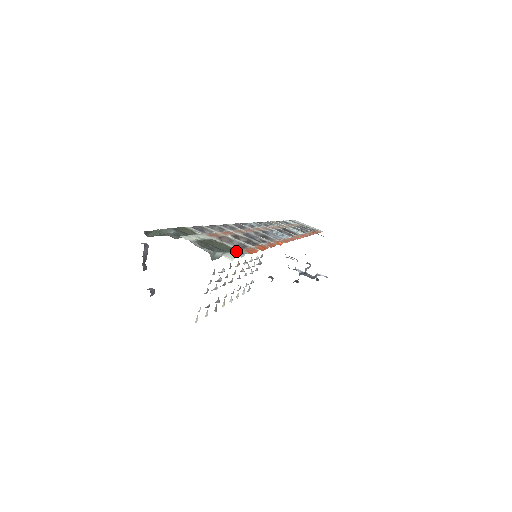
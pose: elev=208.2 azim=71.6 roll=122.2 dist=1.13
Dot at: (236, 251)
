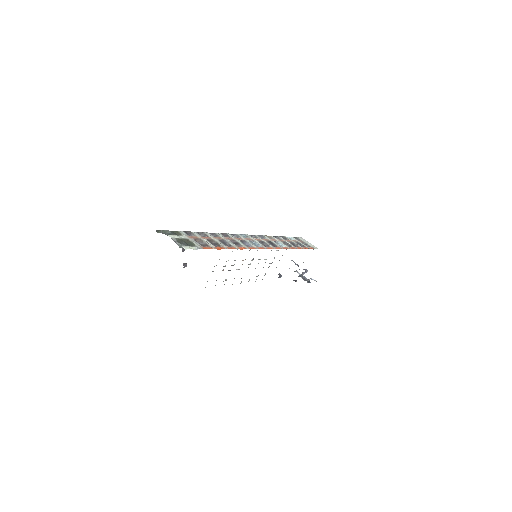
Dot at: (195, 246)
